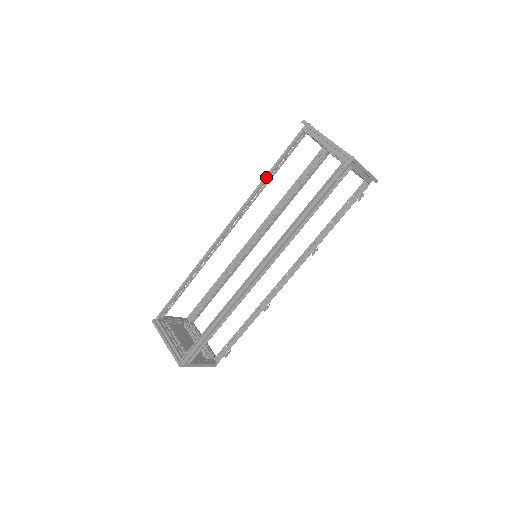
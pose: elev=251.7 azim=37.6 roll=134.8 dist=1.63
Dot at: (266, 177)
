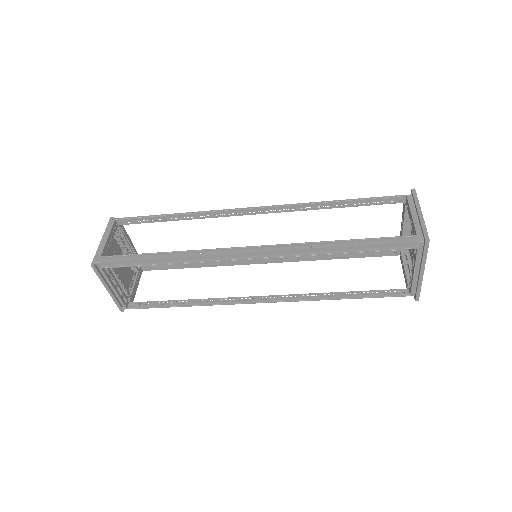
Dot at: (340, 253)
